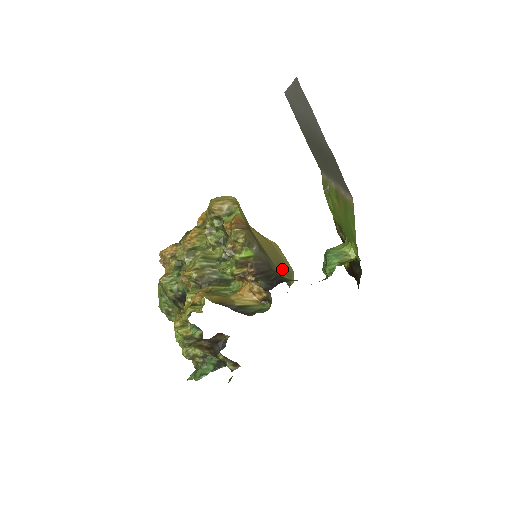
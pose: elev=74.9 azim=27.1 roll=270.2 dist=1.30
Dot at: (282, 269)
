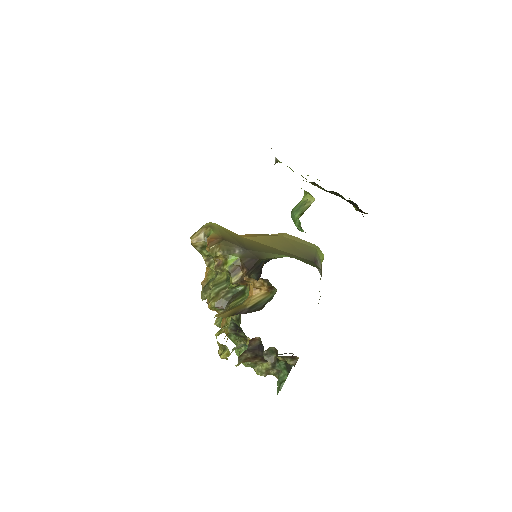
Dot at: (298, 251)
